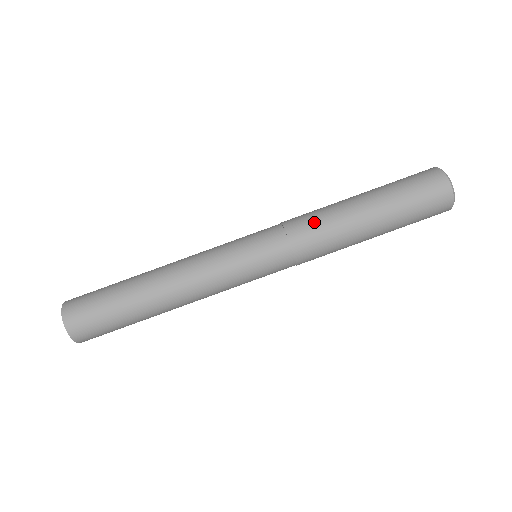
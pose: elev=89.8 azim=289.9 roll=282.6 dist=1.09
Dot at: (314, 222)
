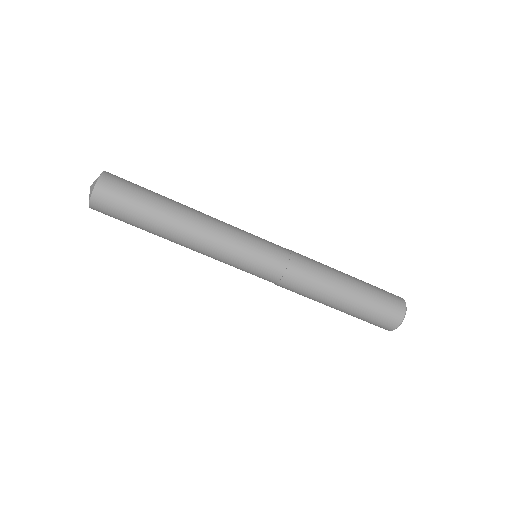
Dot at: (312, 265)
